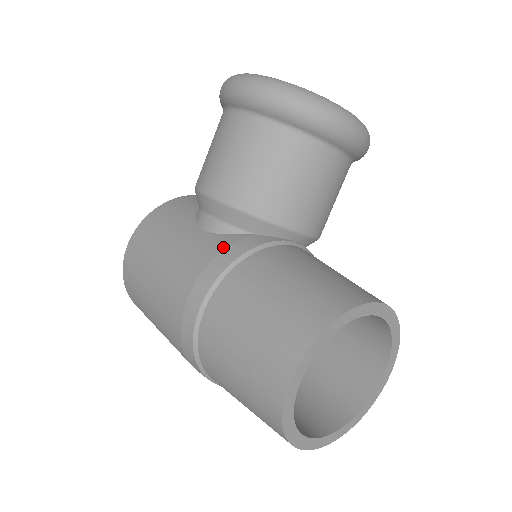
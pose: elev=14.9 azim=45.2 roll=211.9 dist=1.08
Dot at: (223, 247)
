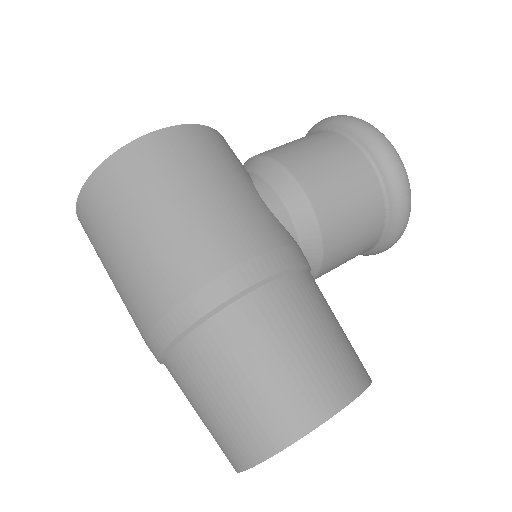
Dot at: (290, 242)
